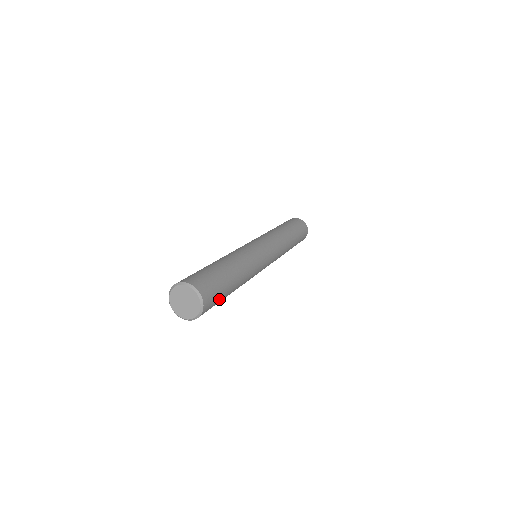
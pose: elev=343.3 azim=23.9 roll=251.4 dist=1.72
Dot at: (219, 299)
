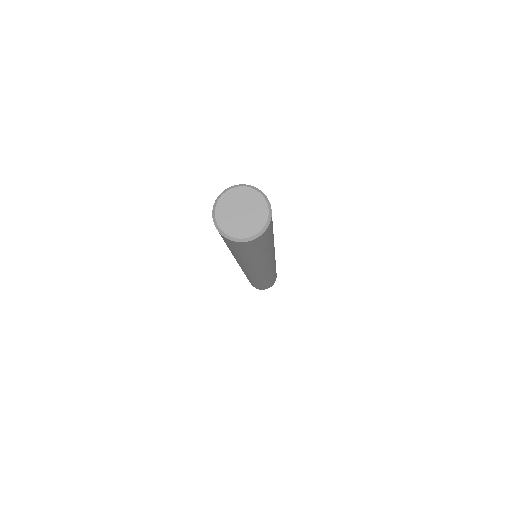
Dot at: (267, 240)
